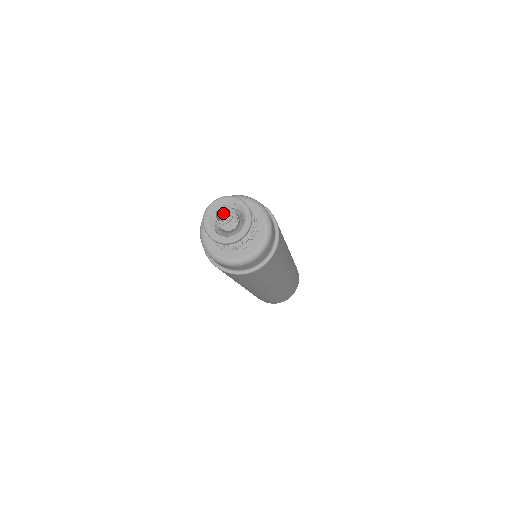
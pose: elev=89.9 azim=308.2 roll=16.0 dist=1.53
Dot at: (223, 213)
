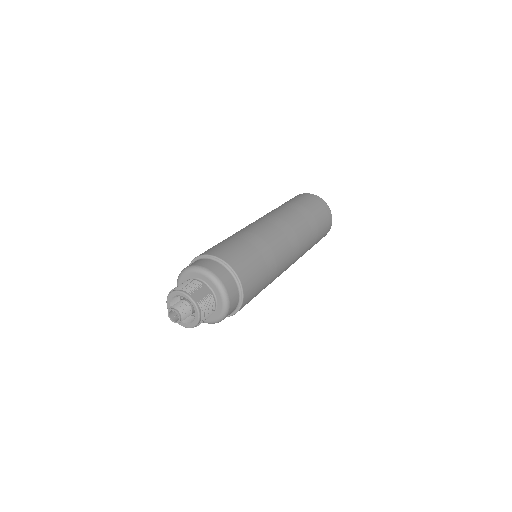
Dot at: occluded
